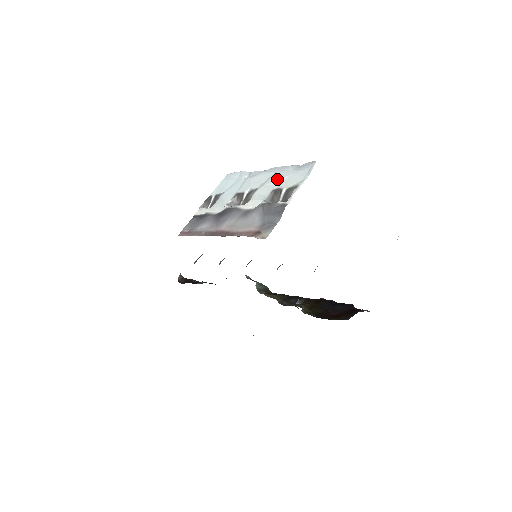
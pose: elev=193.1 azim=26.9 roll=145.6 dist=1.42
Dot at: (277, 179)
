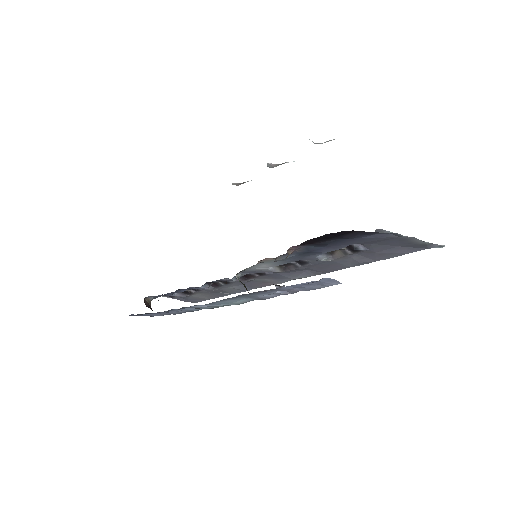
Dot at: occluded
